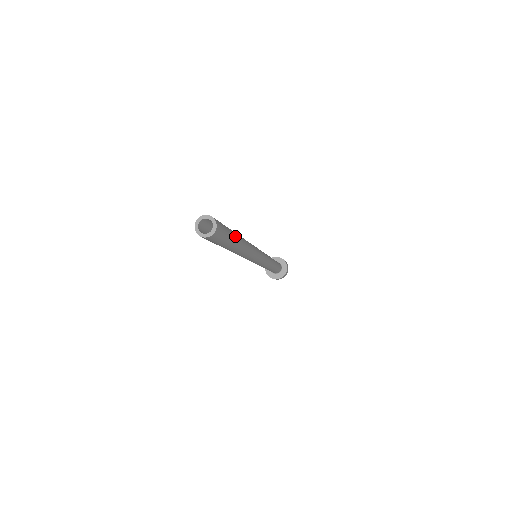
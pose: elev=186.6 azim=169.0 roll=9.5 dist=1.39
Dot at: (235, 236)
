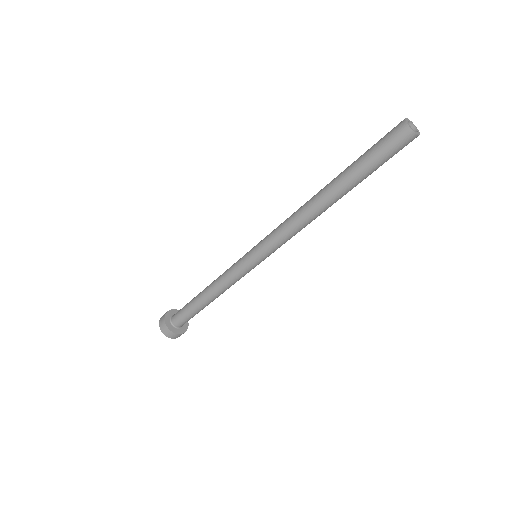
Dot at: (361, 181)
